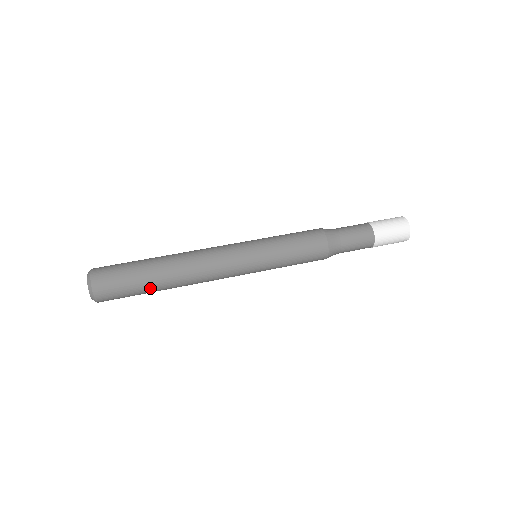
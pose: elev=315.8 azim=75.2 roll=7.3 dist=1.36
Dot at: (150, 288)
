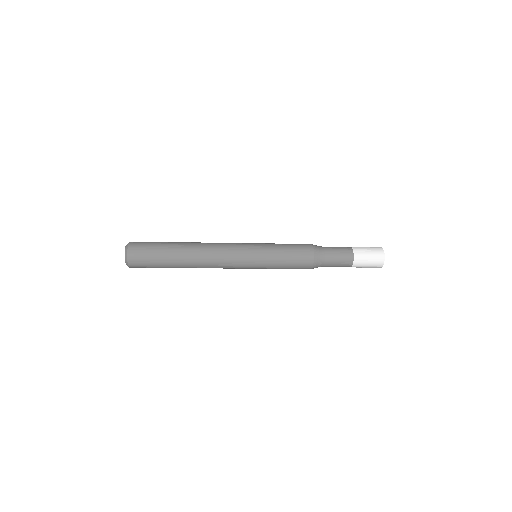
Dot at: (170, 249)
